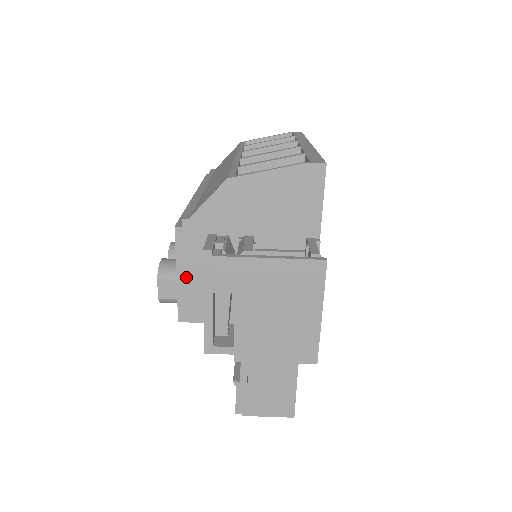
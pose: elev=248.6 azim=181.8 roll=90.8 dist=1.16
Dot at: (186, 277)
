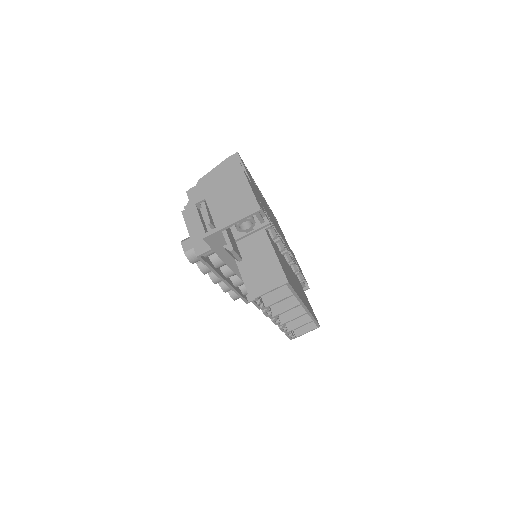
Dot at: (193, 231)
